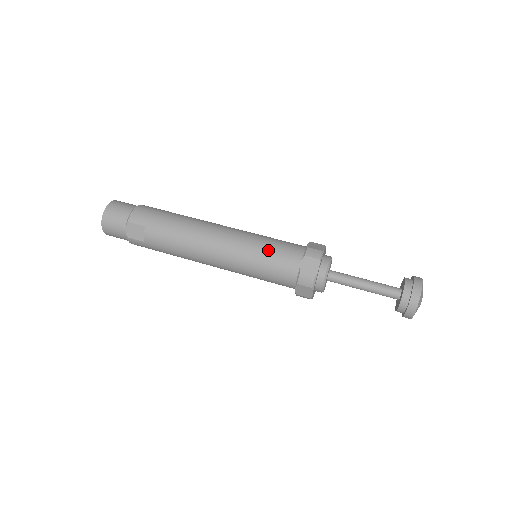
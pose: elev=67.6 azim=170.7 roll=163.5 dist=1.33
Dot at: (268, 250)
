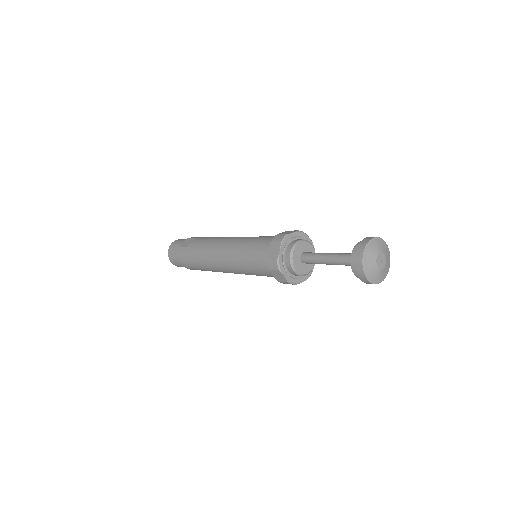
Dot at: (265, 236)
